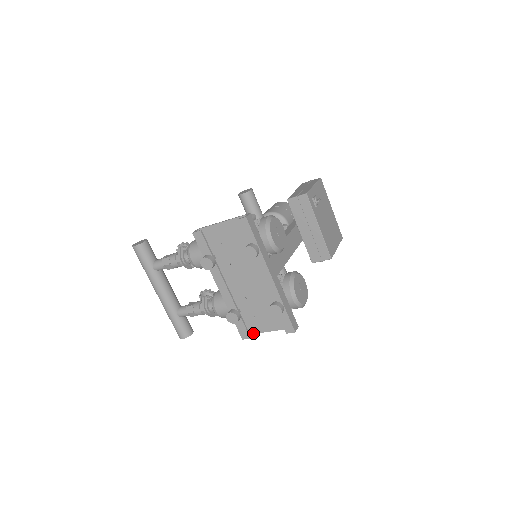
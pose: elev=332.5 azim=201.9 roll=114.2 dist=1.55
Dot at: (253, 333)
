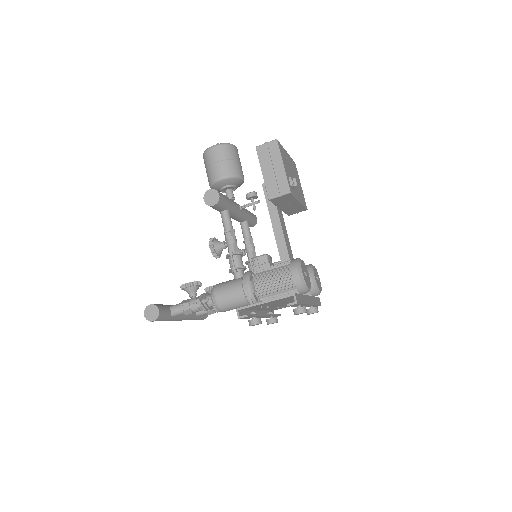
Dot at: occluded
